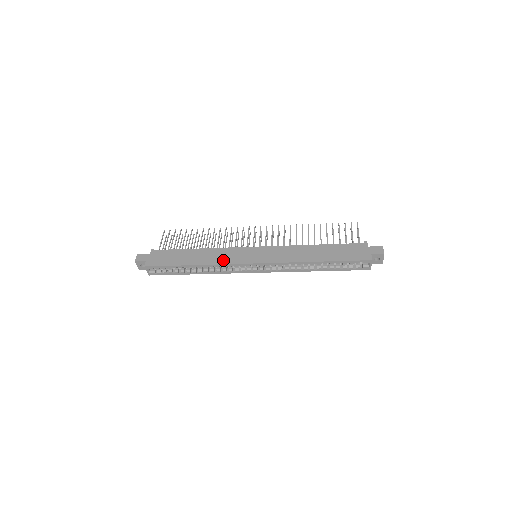
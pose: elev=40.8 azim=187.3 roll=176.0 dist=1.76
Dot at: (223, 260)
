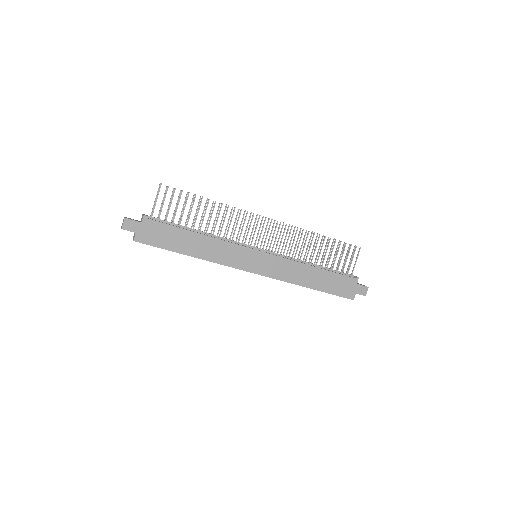
Dot at: (224, 260)
